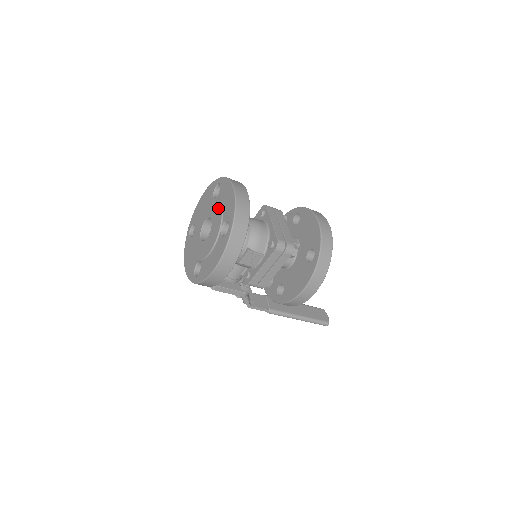
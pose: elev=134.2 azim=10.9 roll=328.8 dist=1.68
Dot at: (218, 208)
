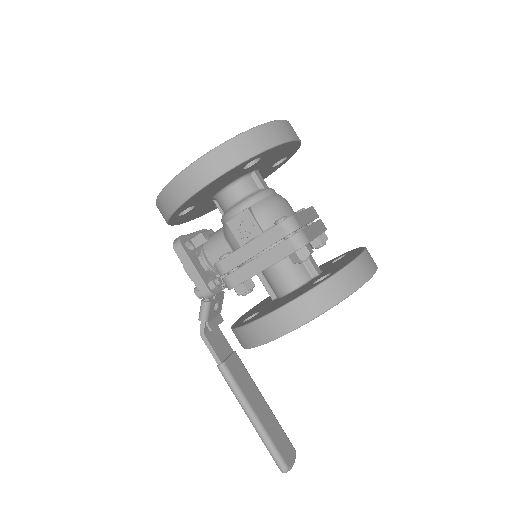
Dot at: occluded
